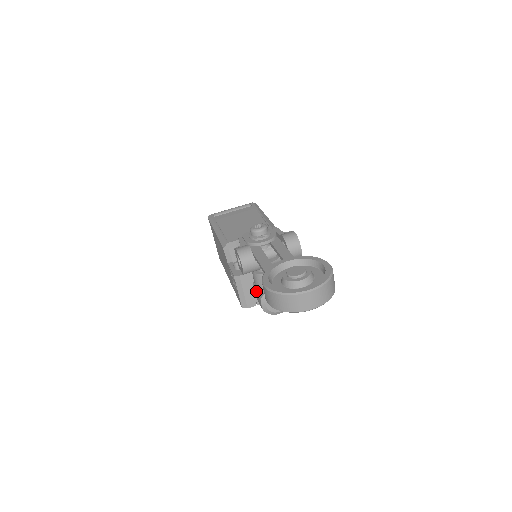
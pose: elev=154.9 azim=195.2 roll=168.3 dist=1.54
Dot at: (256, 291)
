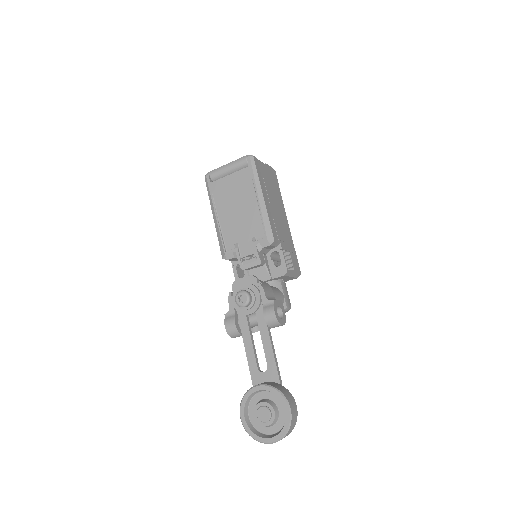
Dot at: occluded
